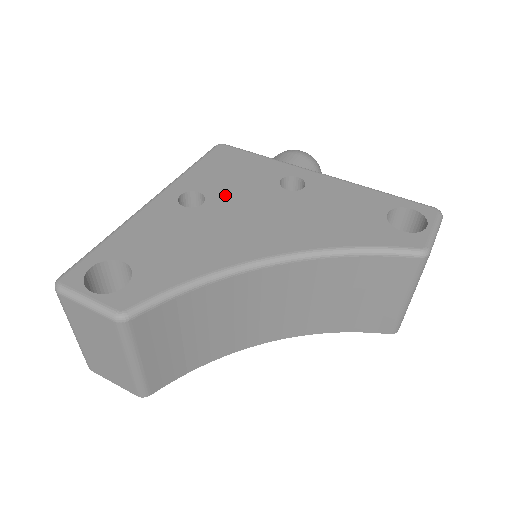
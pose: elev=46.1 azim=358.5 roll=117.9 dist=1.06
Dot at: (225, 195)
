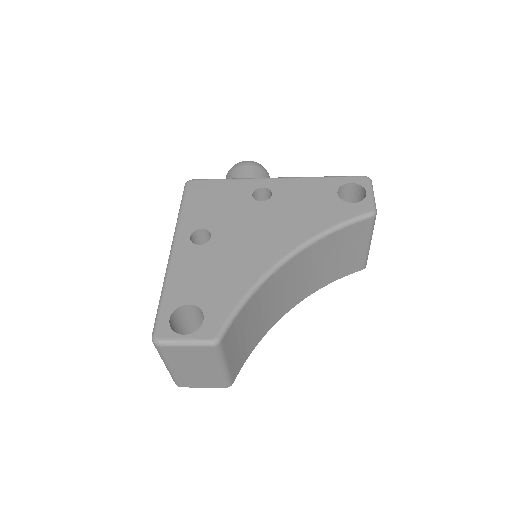
Dot at: (222, 223)
